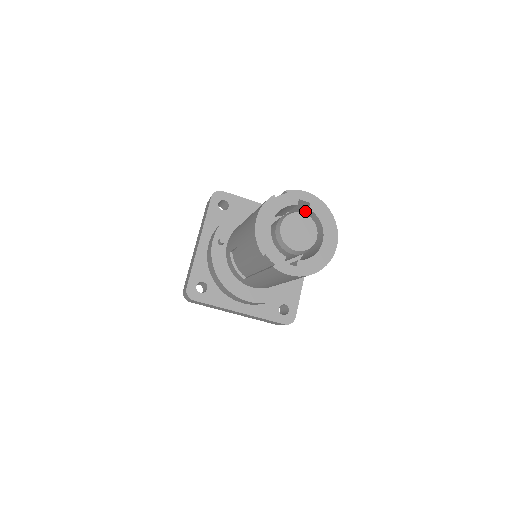
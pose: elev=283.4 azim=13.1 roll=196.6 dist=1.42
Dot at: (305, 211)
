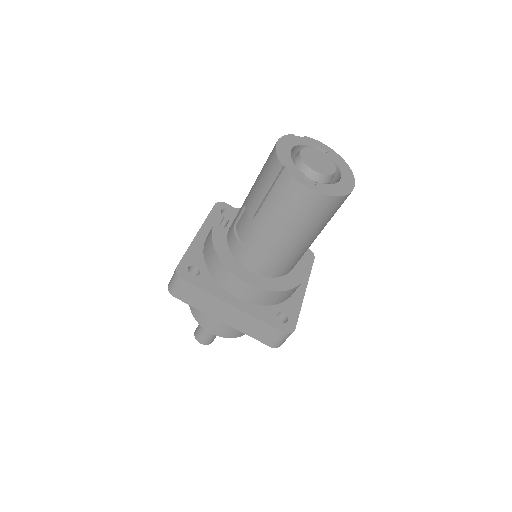
Dot at: occluded
